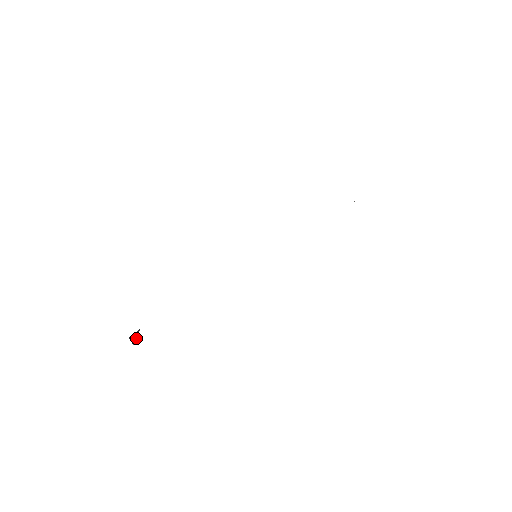
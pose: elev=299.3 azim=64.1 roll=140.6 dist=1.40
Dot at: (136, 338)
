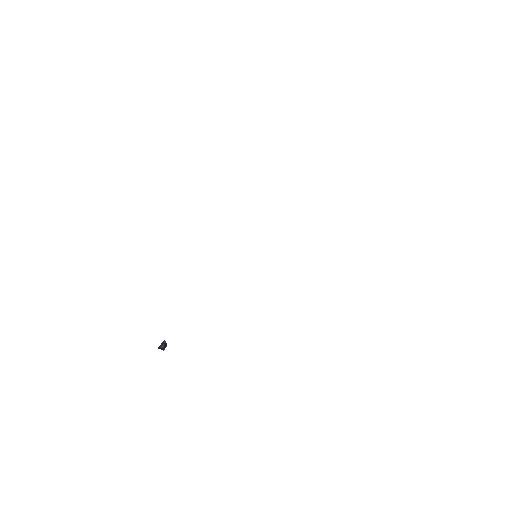
Dot at: (164, 346)
